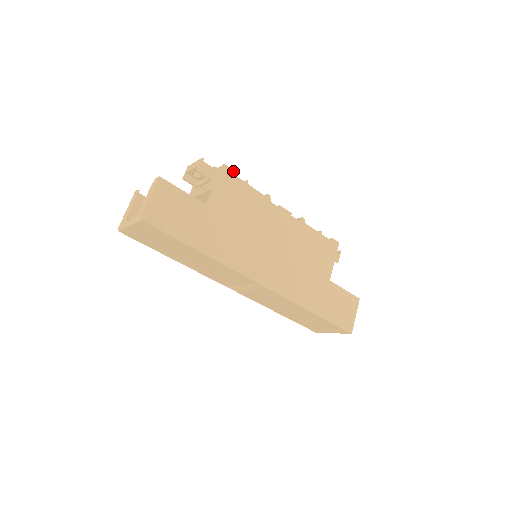
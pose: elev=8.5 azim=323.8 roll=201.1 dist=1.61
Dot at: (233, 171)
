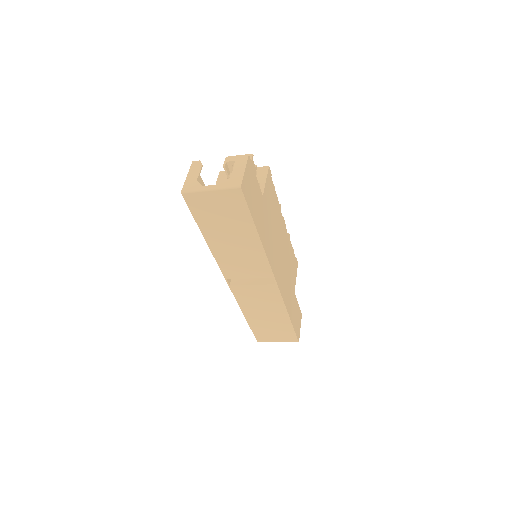
Dot at: (271, 174)
